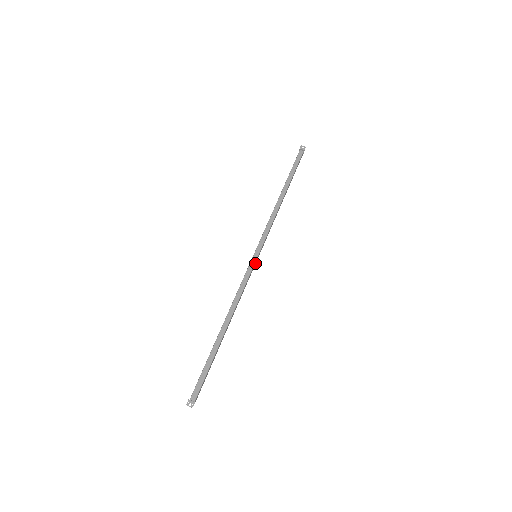
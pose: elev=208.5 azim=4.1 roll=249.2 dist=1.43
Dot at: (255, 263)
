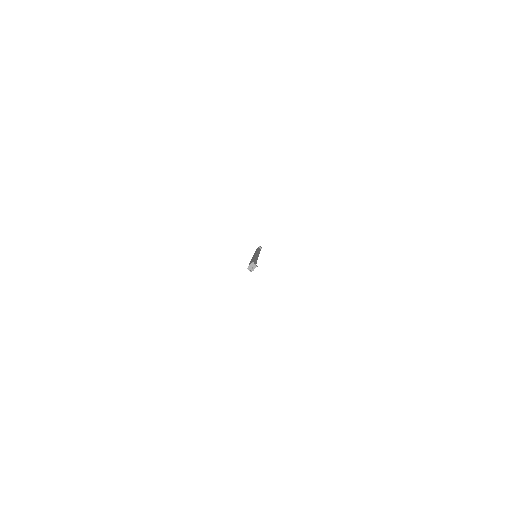
Dot at: occluded
